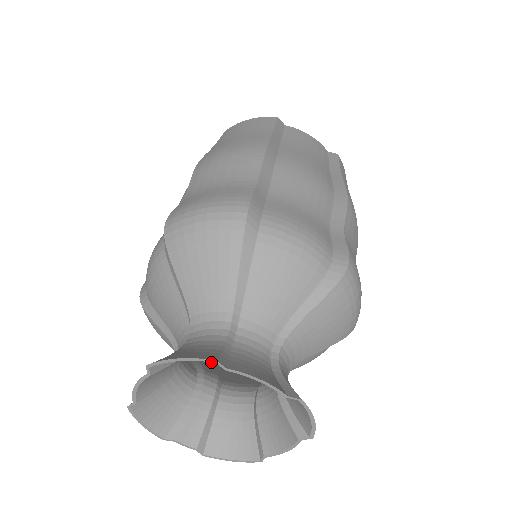
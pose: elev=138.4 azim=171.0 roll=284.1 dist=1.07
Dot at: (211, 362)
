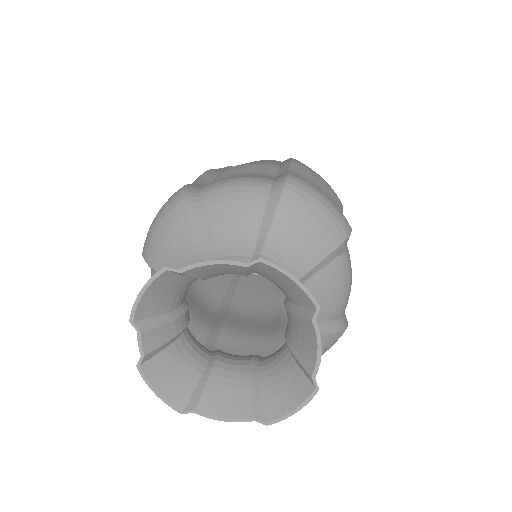
Dot at: occluded
